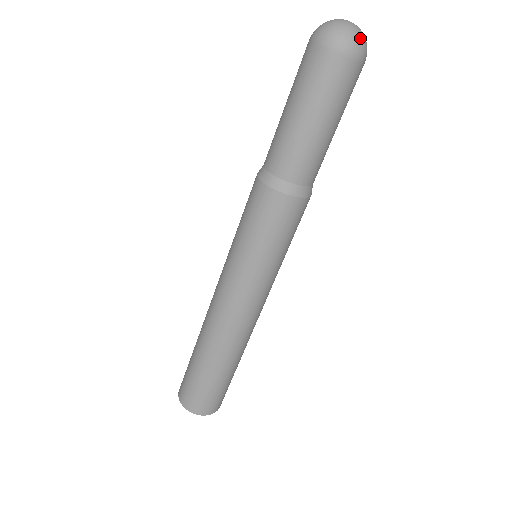
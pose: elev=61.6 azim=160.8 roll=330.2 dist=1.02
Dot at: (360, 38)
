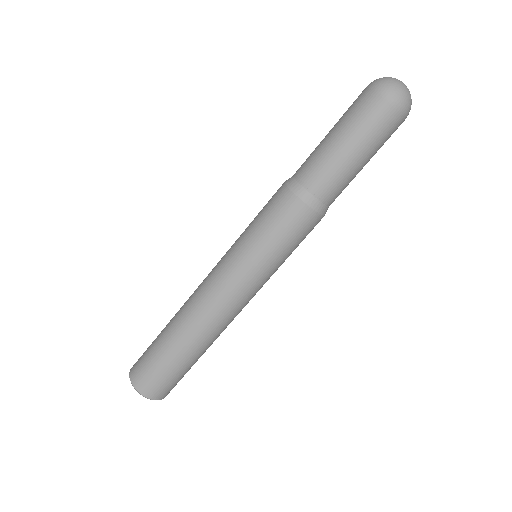
Dot at: (411, 102)
